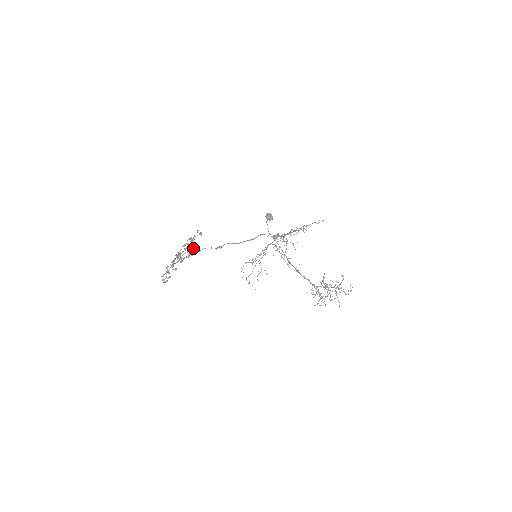
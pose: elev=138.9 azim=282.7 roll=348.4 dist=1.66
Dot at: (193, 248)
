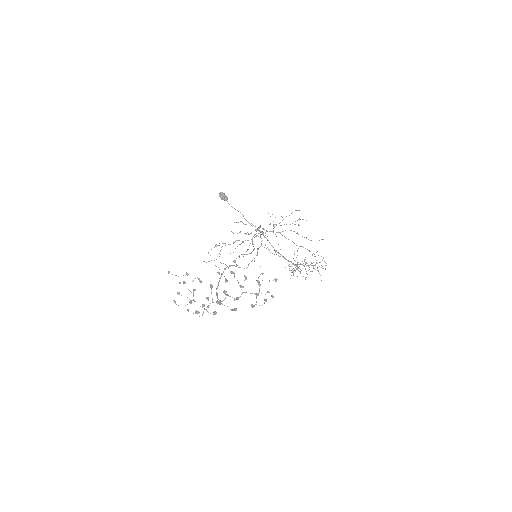
Dot at: (273, 296)
